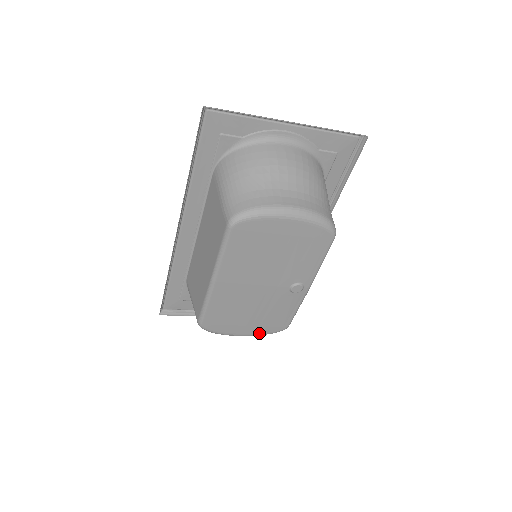
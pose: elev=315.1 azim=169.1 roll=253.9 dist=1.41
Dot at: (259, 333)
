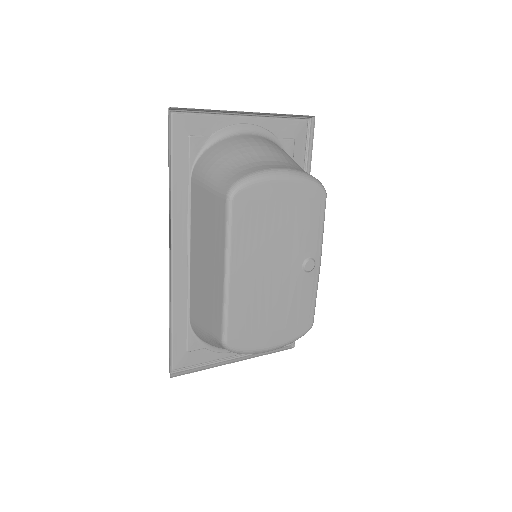
Dot at: (287, 340)
